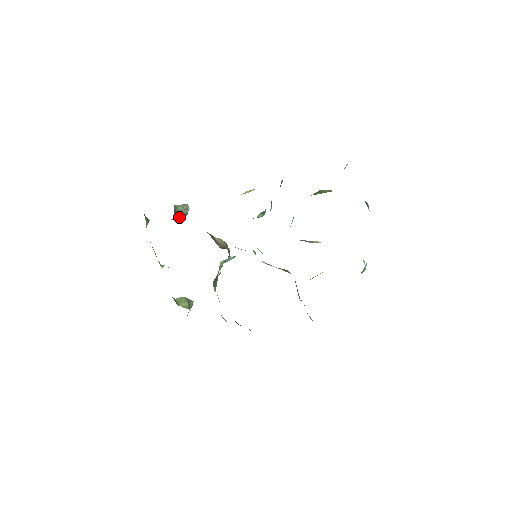
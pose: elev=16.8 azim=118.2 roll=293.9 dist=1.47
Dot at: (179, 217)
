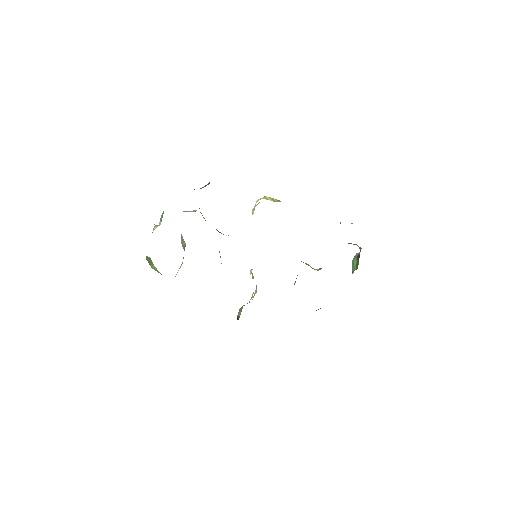
Dot at: occluded
